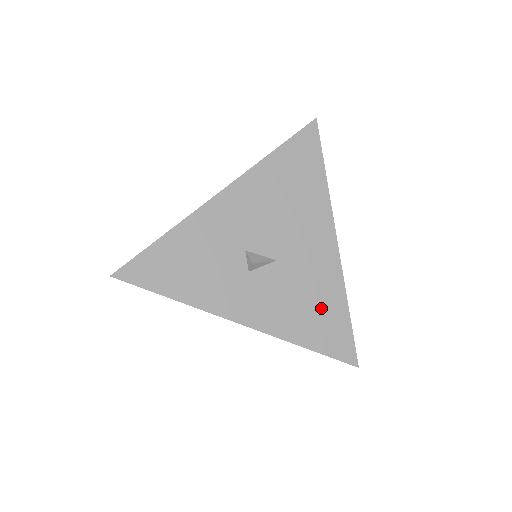
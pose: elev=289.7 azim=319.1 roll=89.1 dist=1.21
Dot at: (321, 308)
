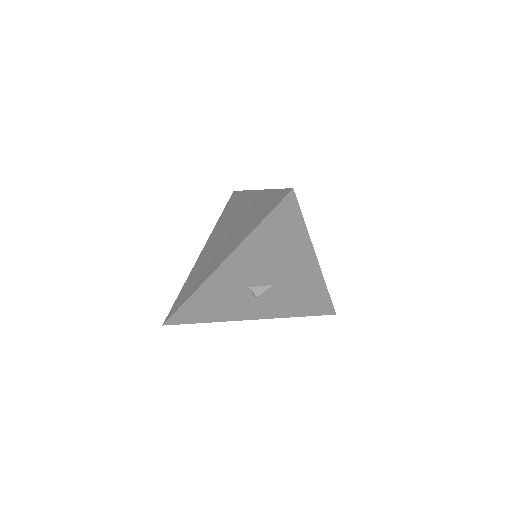
Dot at: (308, 297)
